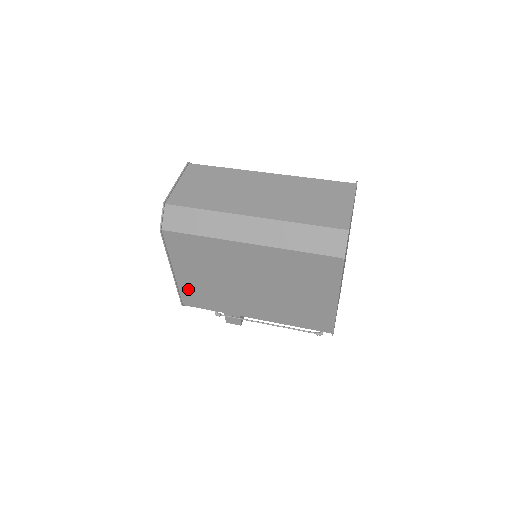
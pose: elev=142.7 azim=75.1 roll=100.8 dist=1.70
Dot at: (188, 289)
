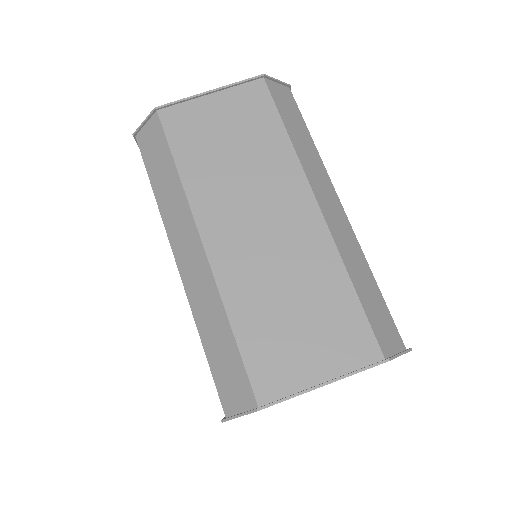
Dot at: occluded
